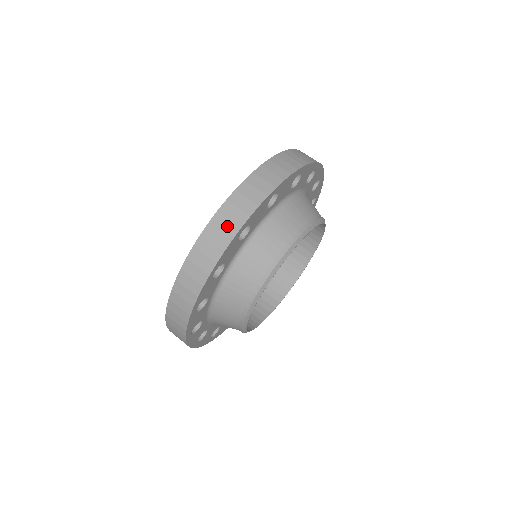
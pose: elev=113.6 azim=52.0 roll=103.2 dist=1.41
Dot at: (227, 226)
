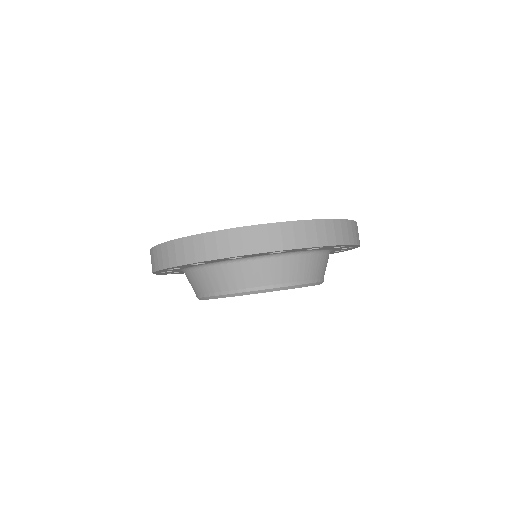
Dot at: (223, 246)
